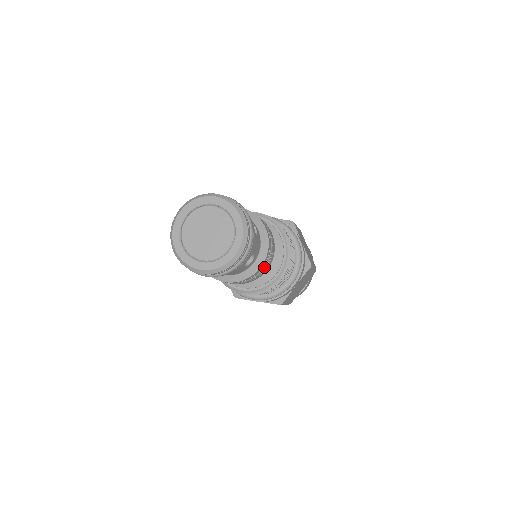
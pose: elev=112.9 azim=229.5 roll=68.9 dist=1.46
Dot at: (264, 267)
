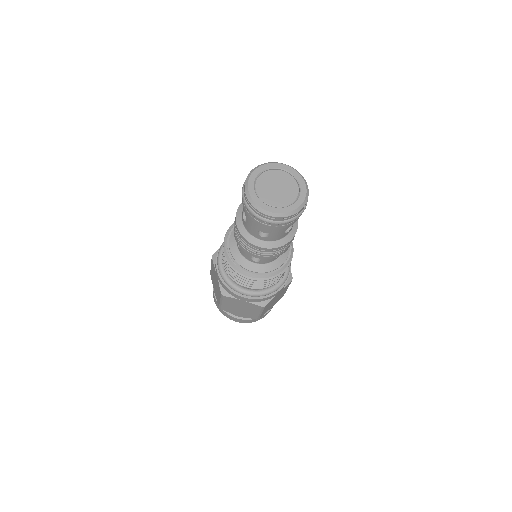
Dot at: occluded
